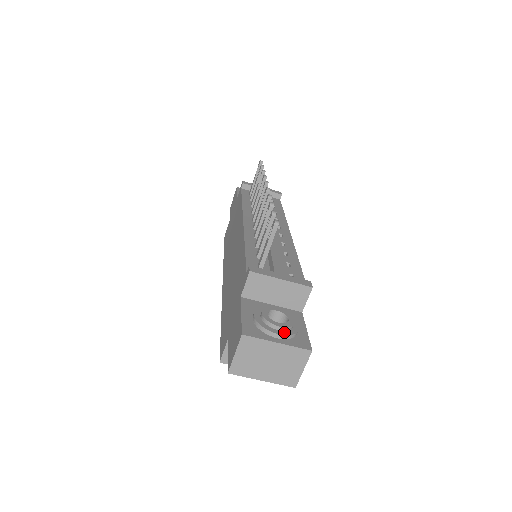
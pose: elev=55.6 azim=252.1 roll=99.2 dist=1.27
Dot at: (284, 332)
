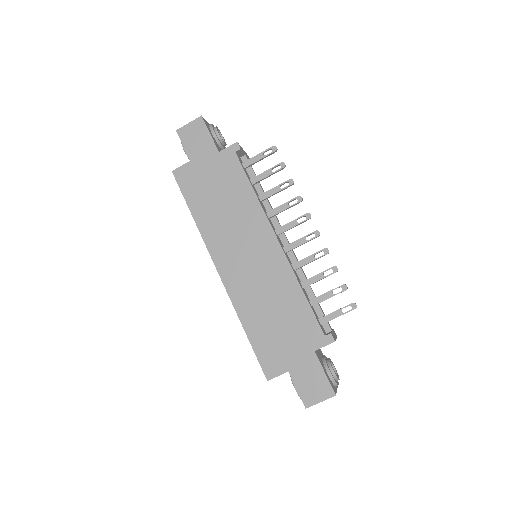
Dot at: occluded
